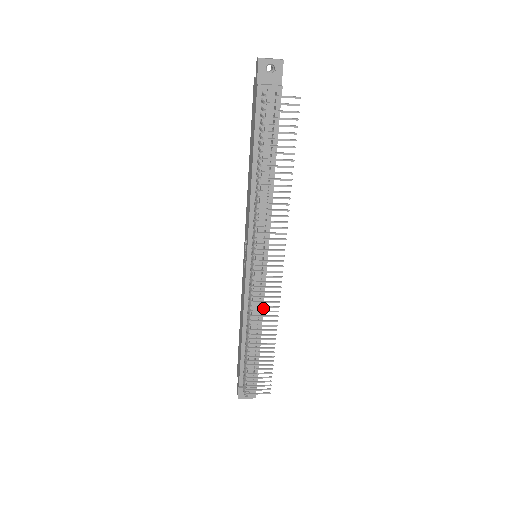
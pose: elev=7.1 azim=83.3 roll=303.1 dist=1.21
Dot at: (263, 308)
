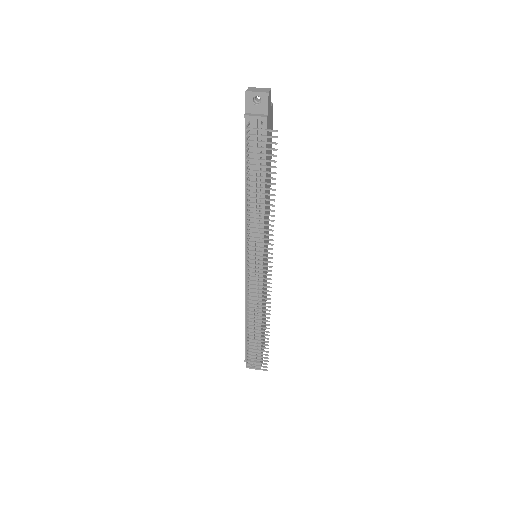
Dot at: (262, 300)
